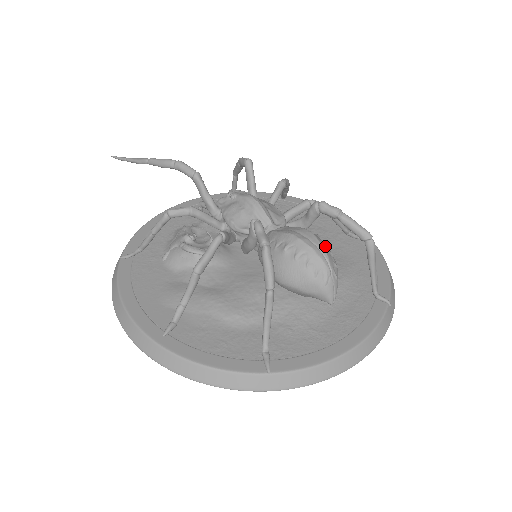
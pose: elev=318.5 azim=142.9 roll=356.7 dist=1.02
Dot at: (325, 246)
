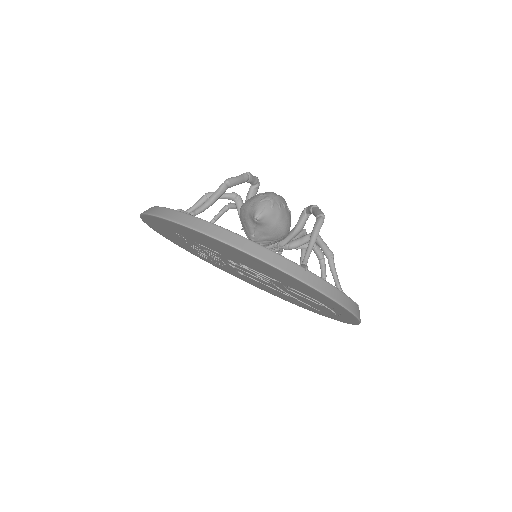
Dot at: (284, 201)
